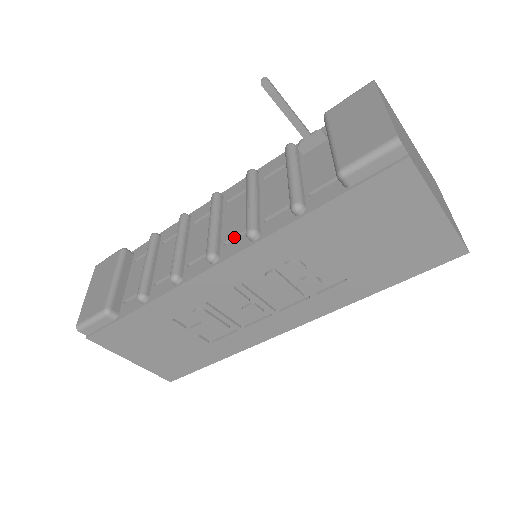
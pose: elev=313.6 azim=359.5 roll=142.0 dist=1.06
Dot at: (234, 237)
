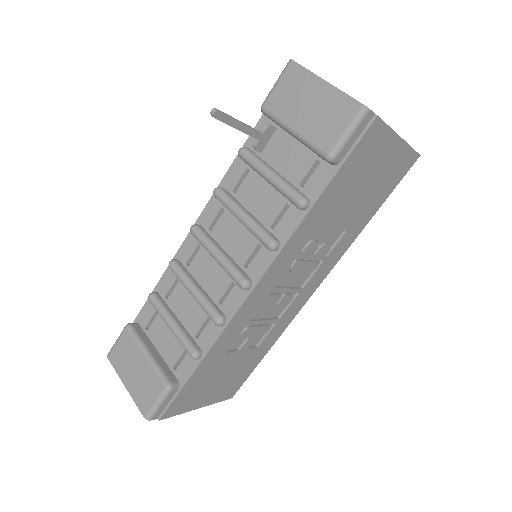
Dot at: (250, 256)
